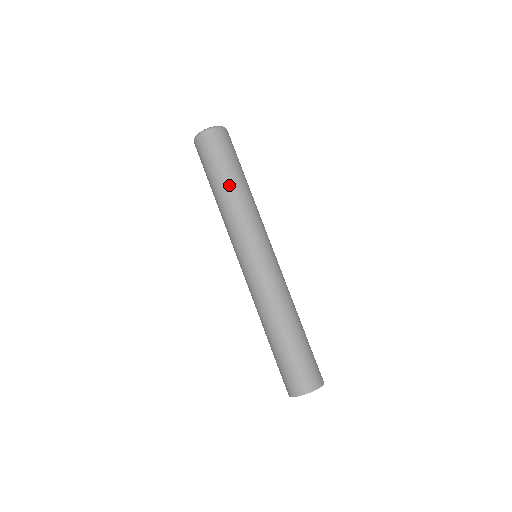
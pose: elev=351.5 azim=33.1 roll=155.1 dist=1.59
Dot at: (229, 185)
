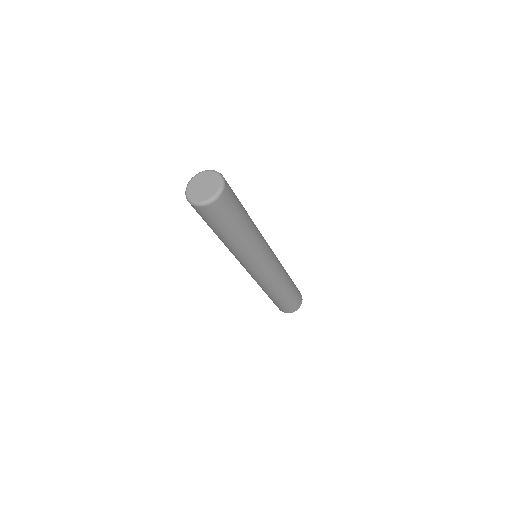
Dot at: (242, 234)
